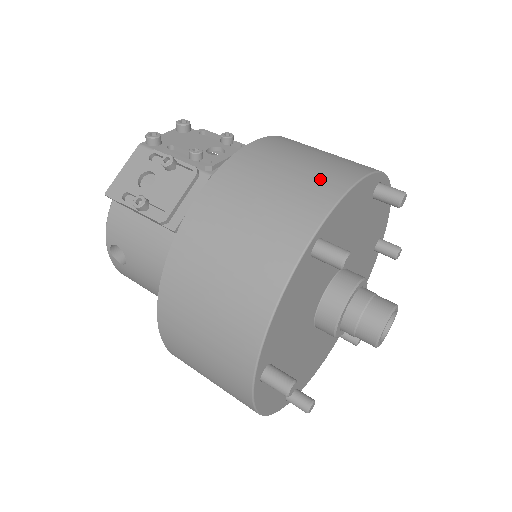
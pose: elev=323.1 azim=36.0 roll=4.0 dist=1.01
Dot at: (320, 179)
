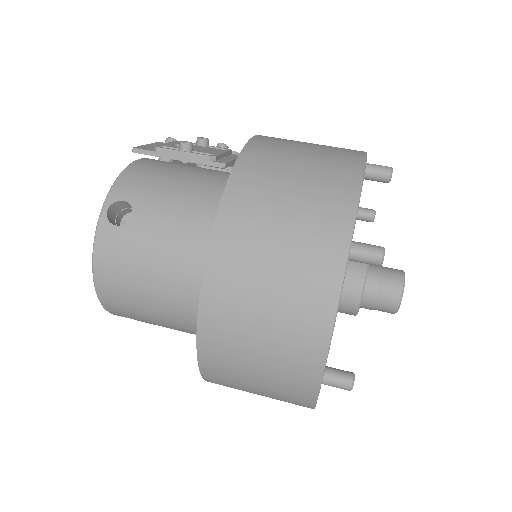
Dot at: occluded
